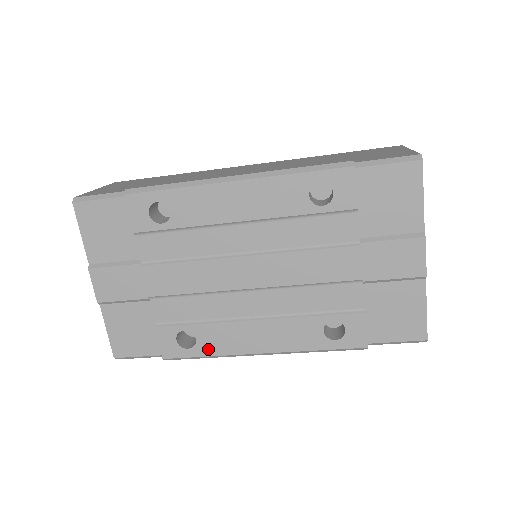
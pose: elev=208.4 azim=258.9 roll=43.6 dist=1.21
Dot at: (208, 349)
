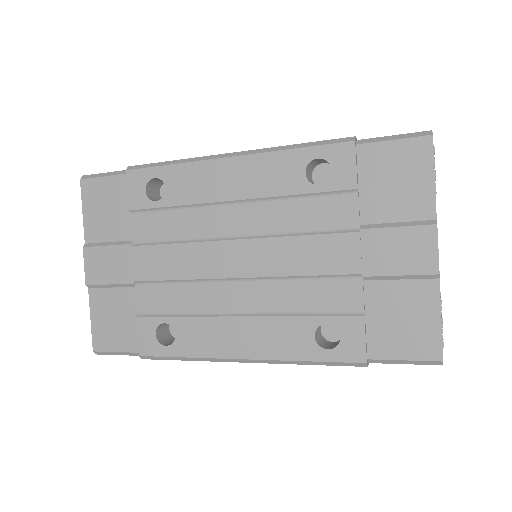
Dot at: (187, 348)
